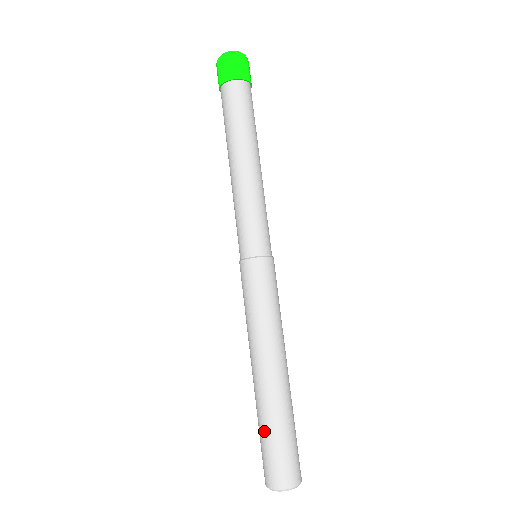
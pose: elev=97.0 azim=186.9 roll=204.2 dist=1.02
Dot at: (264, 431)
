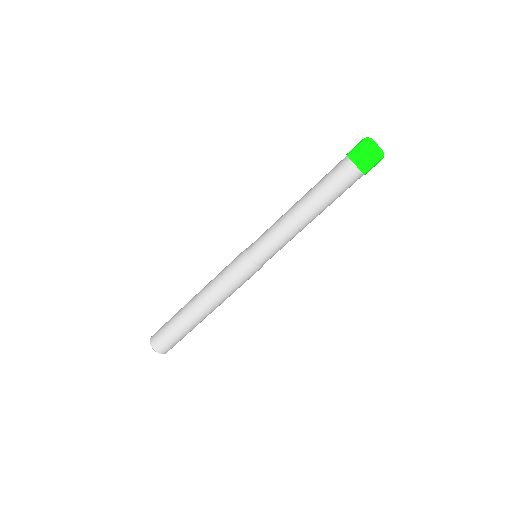
Dot at: (173, 327)
